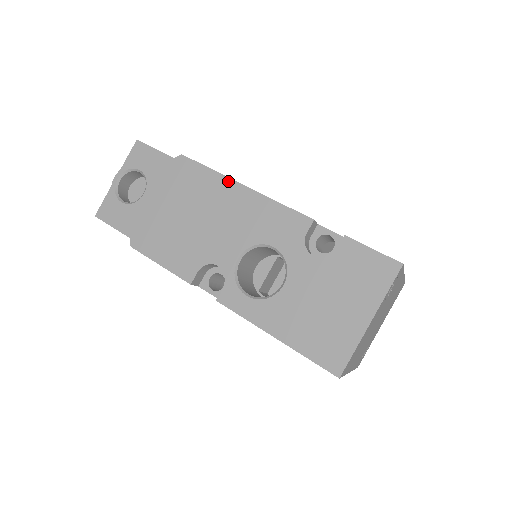
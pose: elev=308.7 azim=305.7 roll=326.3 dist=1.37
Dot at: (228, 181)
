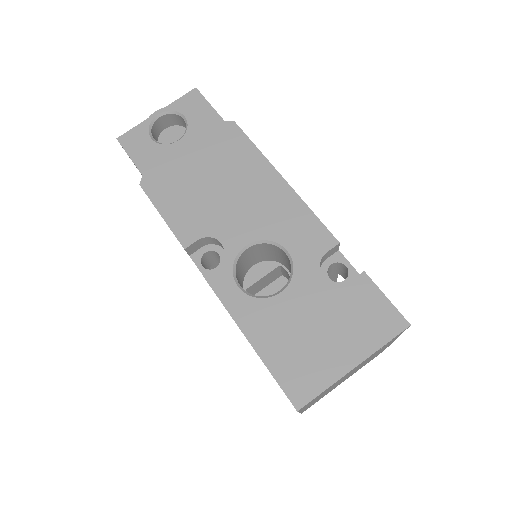
Dot at: (270, 167)
